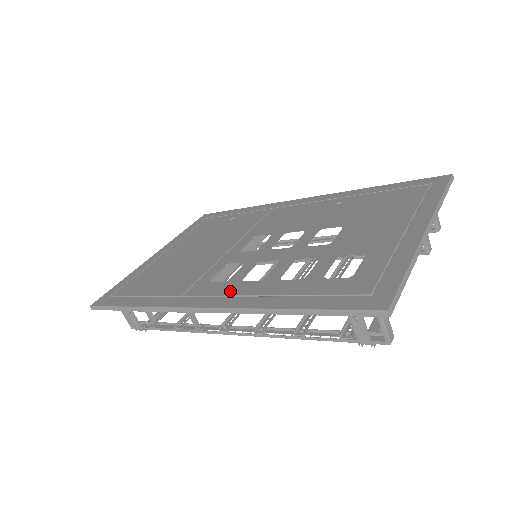
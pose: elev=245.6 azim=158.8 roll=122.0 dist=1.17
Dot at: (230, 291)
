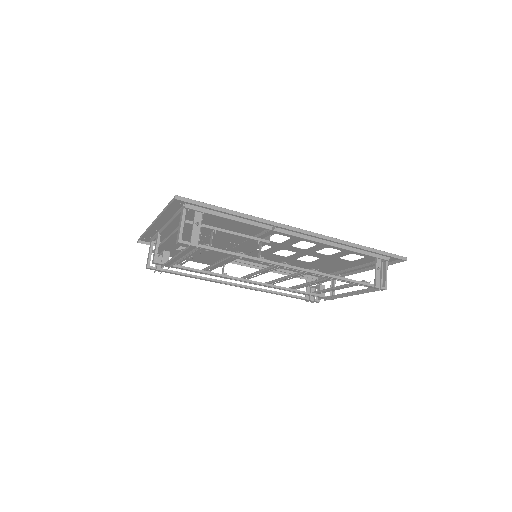
Dot at: occluded
